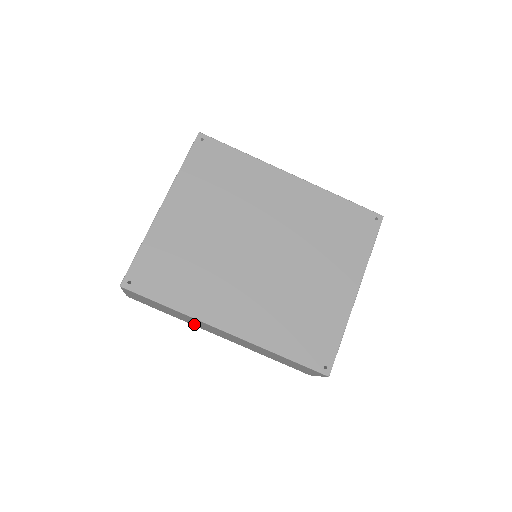
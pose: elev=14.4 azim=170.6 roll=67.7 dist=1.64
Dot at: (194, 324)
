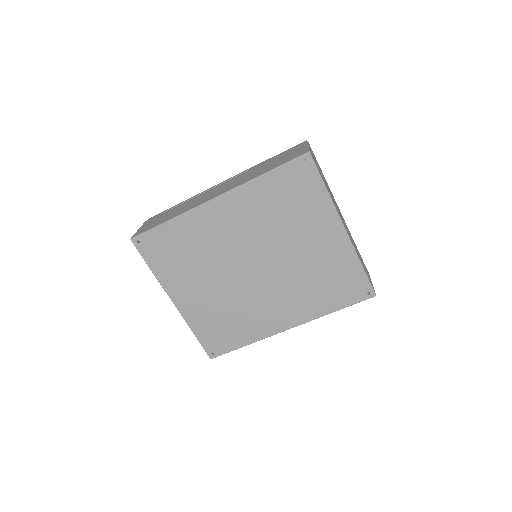
Dot at: occluded
